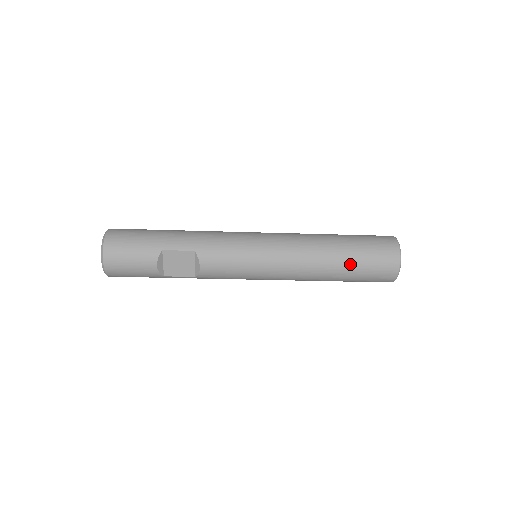
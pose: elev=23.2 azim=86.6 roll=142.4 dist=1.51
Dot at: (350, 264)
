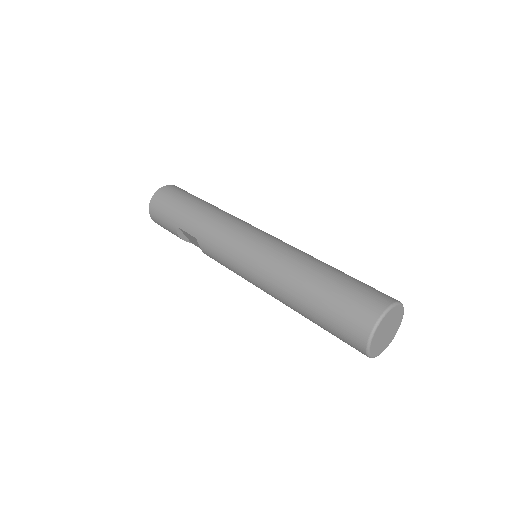
Dot at: (314, 319)
